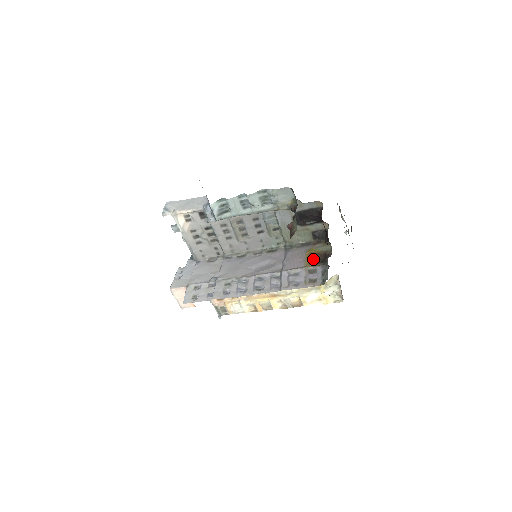
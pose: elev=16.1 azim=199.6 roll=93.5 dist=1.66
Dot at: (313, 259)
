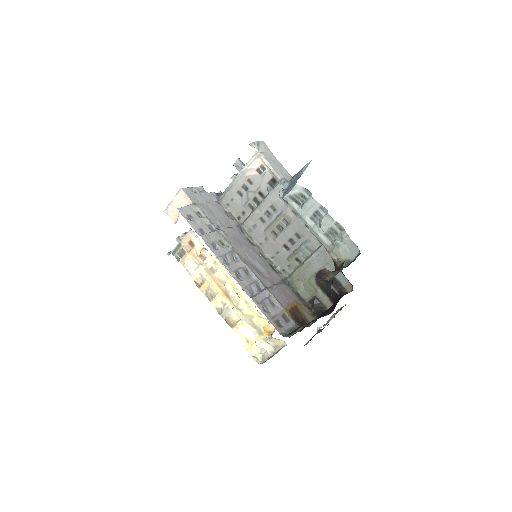
Dot at: (295, 312)
